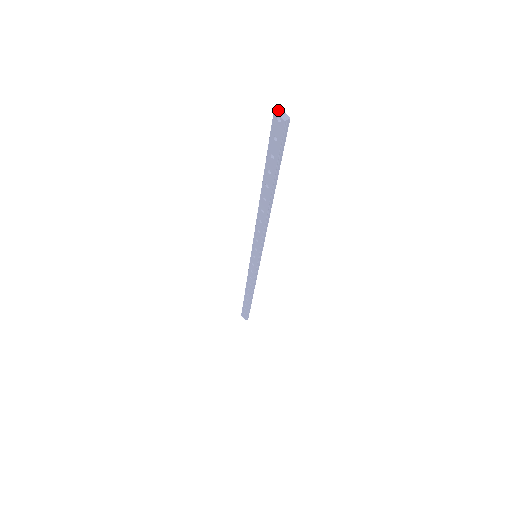
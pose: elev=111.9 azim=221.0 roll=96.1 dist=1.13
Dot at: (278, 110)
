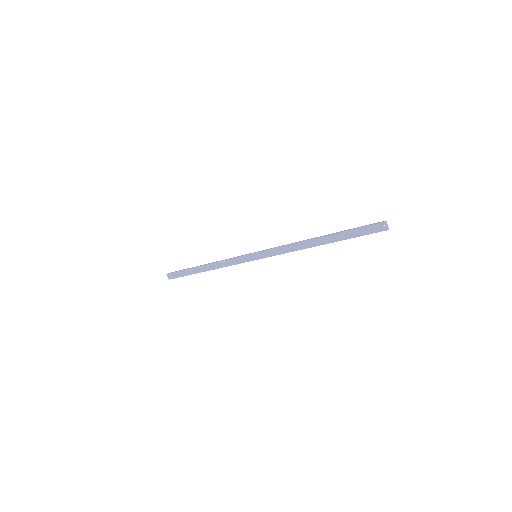
Dot at: (386, 222)
